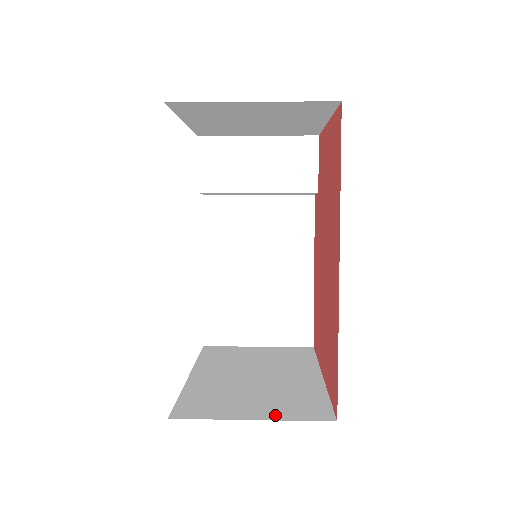
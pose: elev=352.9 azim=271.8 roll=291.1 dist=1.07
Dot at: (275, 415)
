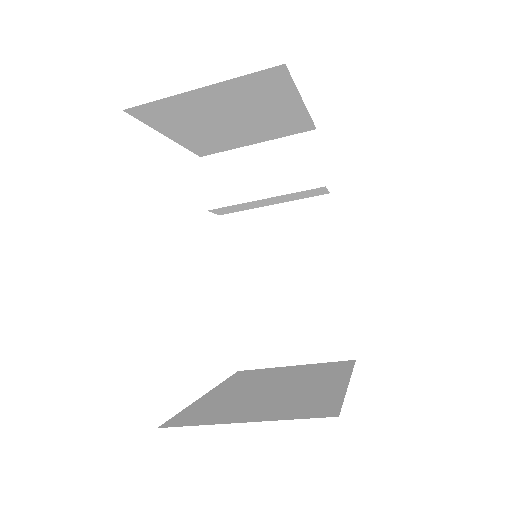
Dot at: (271, 417)
